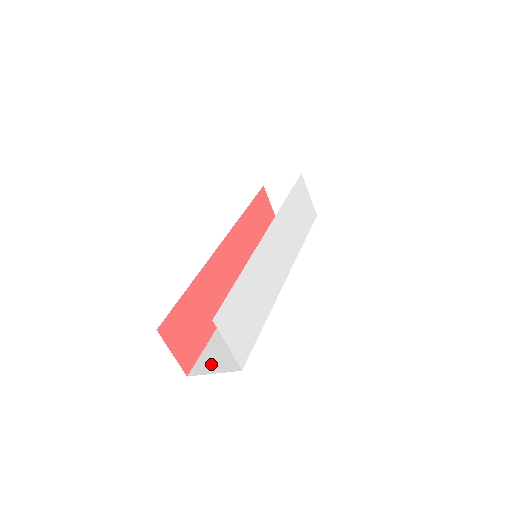
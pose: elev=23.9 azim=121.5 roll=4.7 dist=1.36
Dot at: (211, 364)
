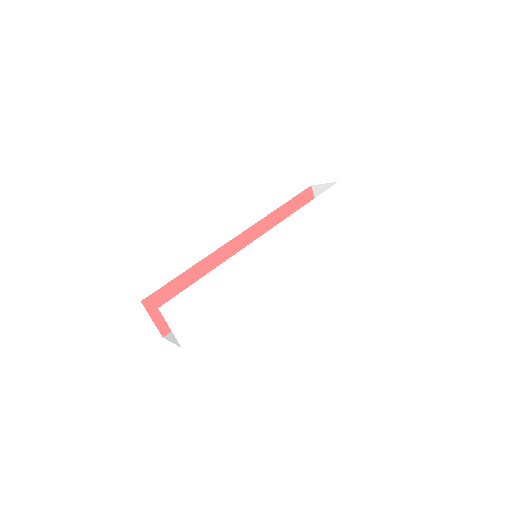
Dot at: occluded
